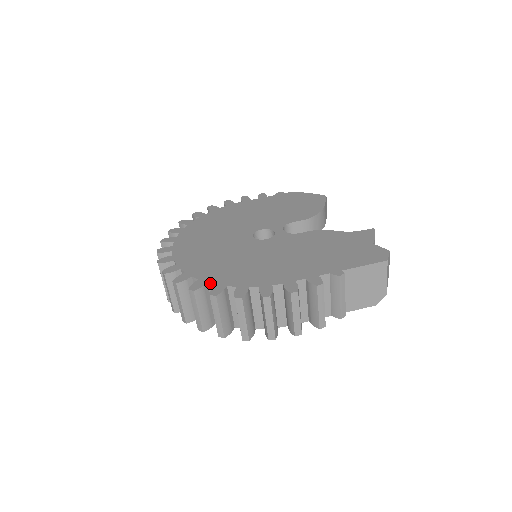
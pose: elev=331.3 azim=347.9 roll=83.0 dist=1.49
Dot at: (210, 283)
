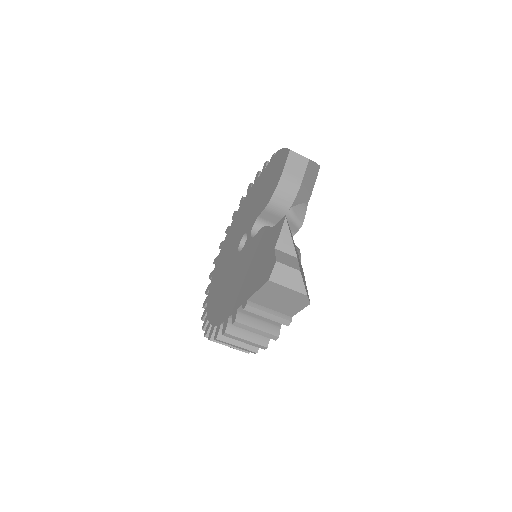
Dot at: (208, 320)
